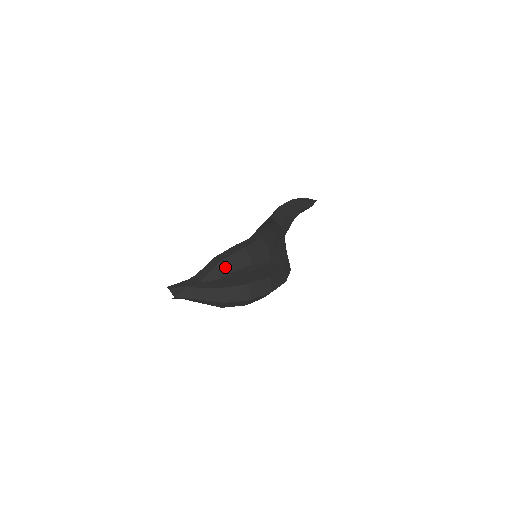
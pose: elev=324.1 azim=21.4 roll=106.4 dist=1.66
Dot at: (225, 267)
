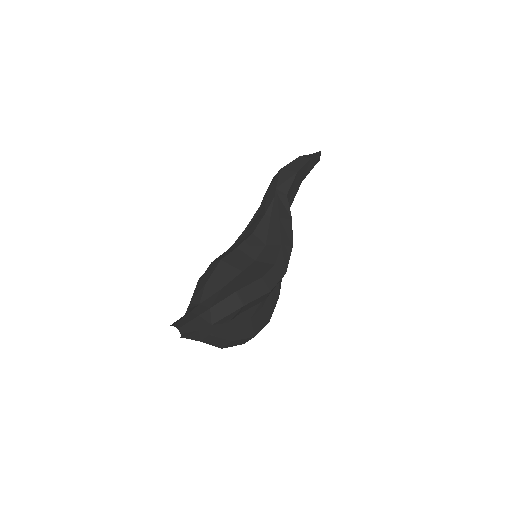
Dot at: (242, 309)
